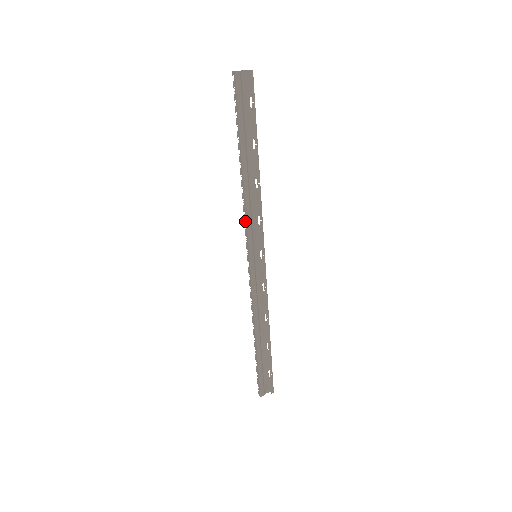
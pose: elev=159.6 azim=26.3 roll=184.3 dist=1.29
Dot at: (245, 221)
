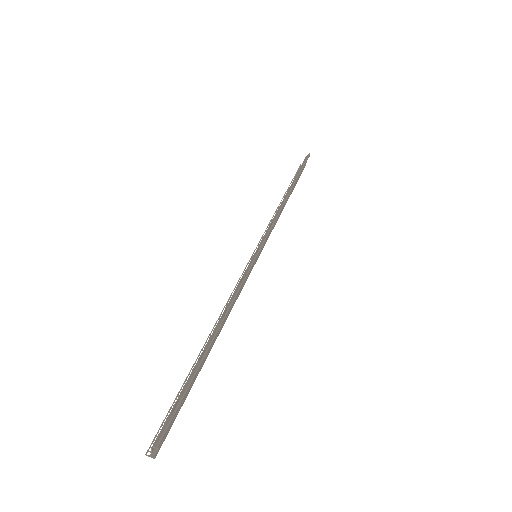
Dot at: occluded
